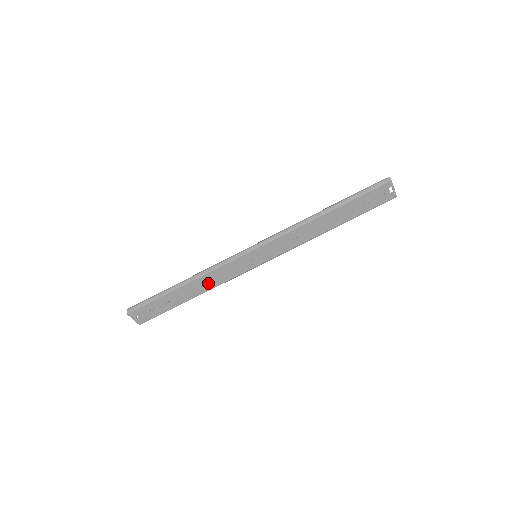
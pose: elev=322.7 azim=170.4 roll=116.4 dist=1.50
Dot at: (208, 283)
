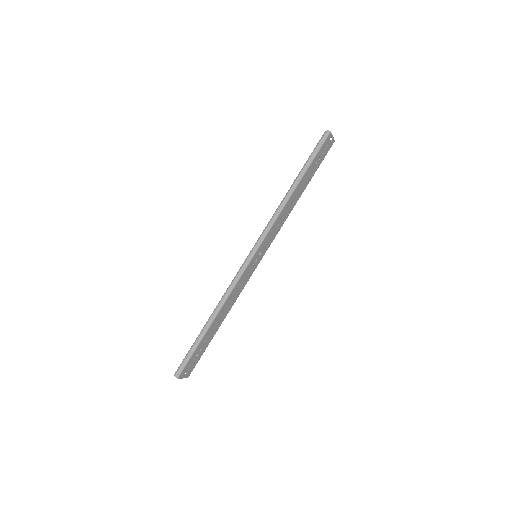
Dot at: (229, 304)
